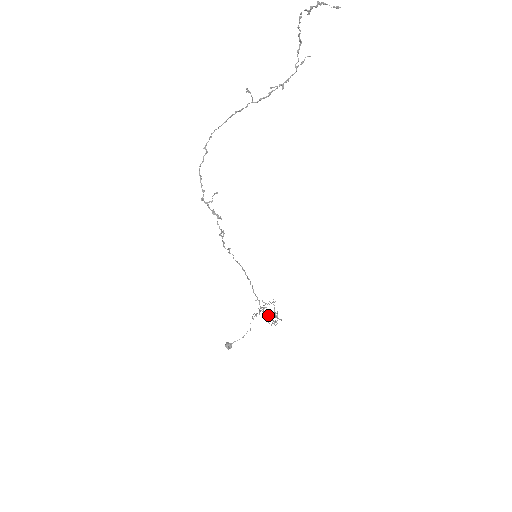
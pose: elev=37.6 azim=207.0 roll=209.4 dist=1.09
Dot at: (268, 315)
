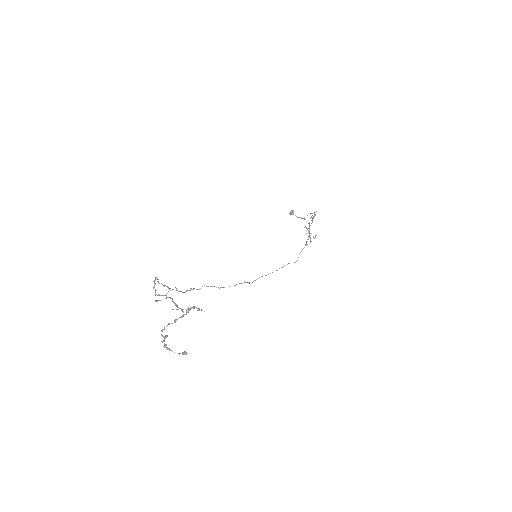
Dot at: (309, 232)
